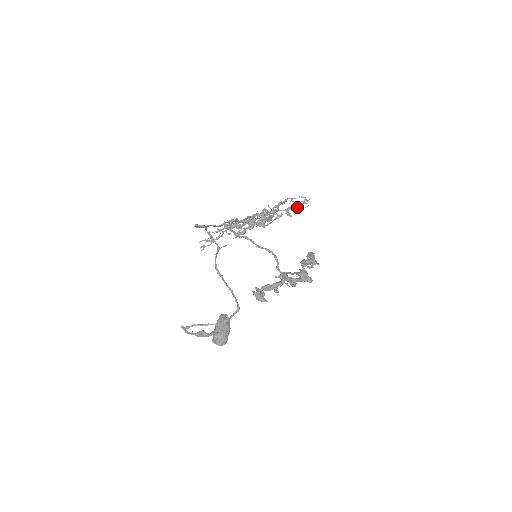
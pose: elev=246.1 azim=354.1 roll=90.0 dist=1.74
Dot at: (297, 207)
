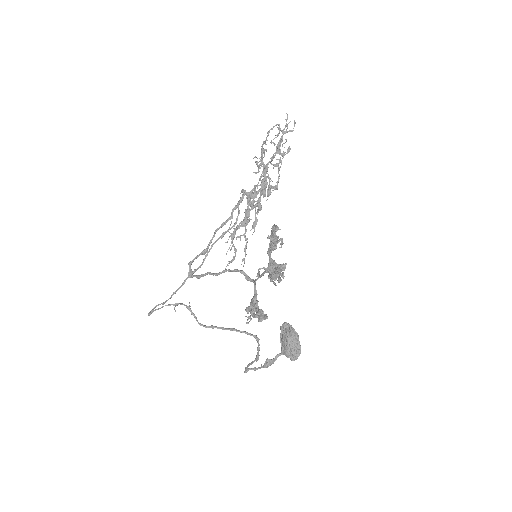
Dot at: (282, 140)
